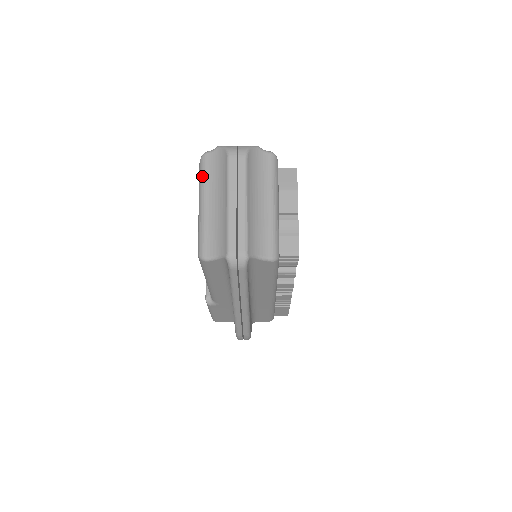
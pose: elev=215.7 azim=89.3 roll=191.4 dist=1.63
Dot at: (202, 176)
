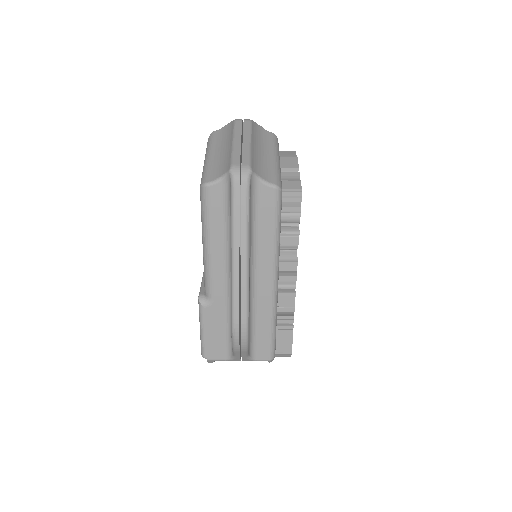
Dot at: (210, 142)
